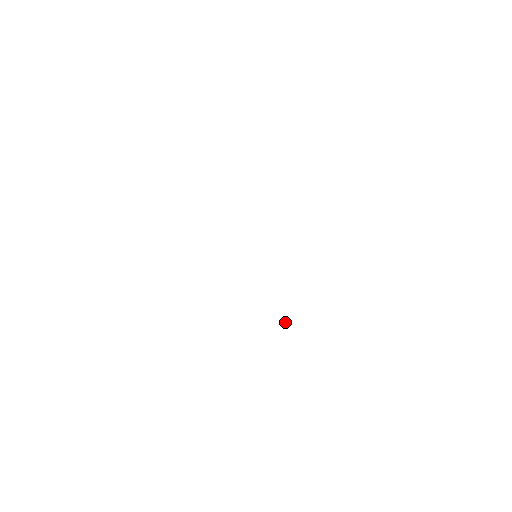
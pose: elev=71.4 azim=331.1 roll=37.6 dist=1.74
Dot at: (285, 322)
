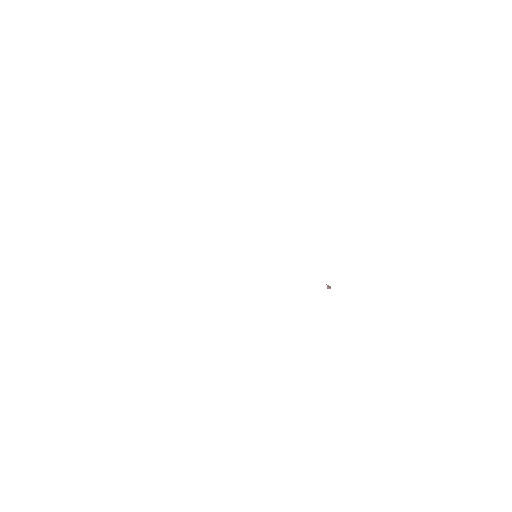
Dot at: occluded
